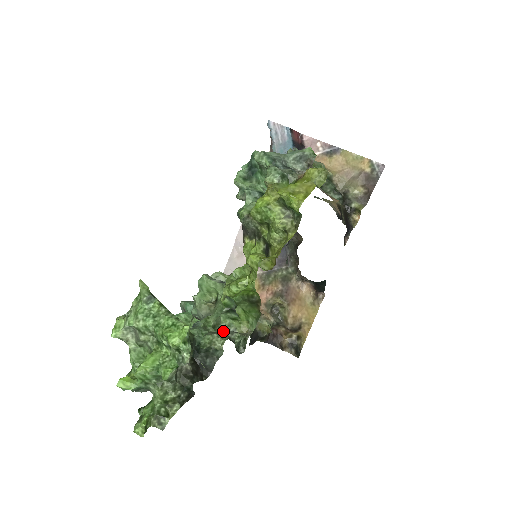
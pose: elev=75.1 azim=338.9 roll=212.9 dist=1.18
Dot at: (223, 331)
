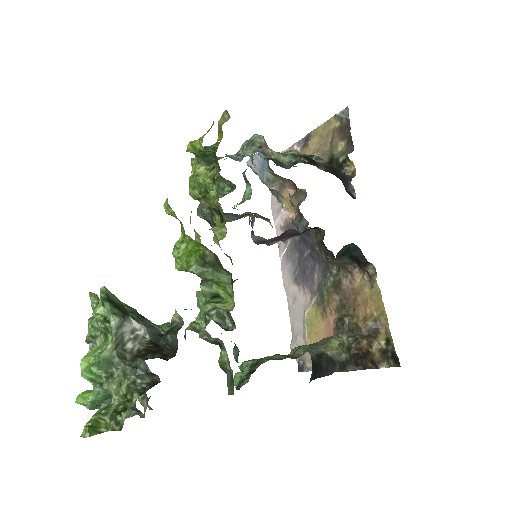
Dot at: (209, 320)
